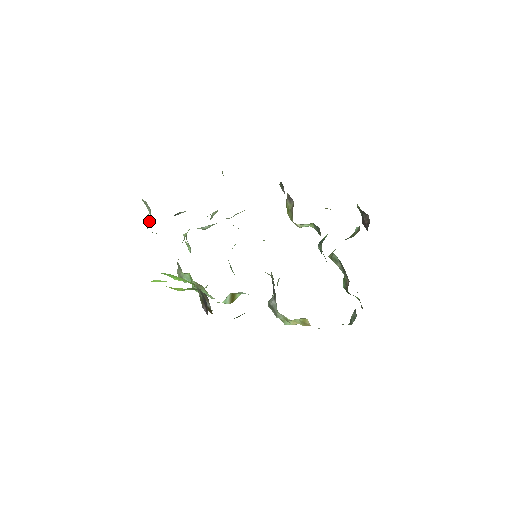
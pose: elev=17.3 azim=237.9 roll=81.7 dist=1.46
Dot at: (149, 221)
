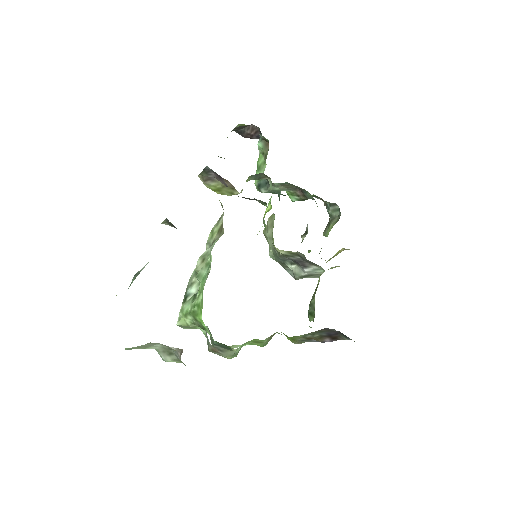
Dot at: (173, 354)
